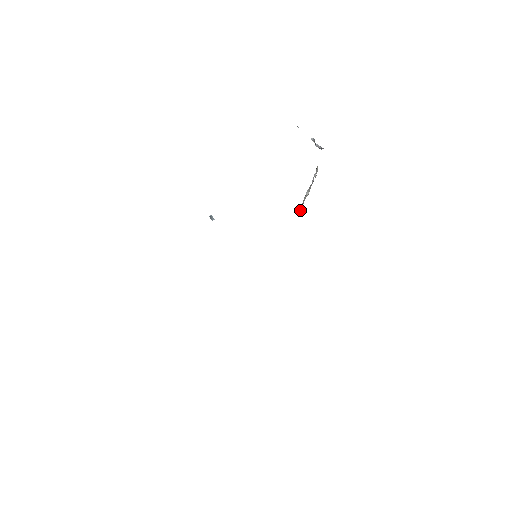
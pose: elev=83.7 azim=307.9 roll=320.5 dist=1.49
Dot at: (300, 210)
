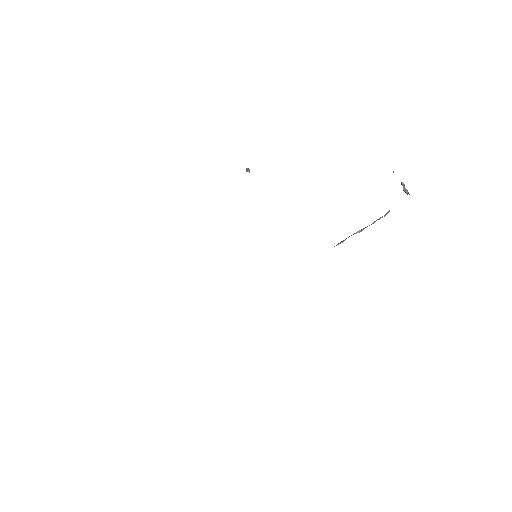
Dot at: (337, 244)
